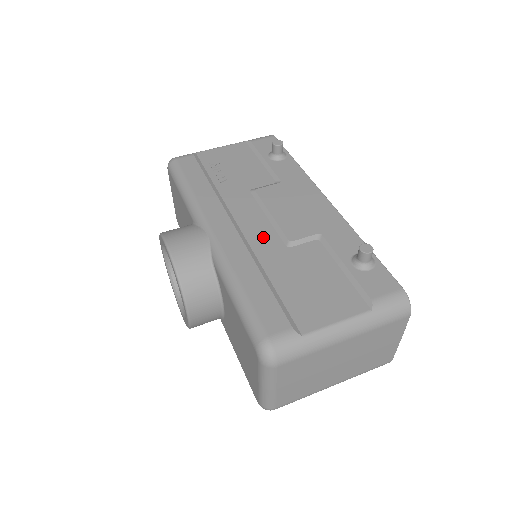
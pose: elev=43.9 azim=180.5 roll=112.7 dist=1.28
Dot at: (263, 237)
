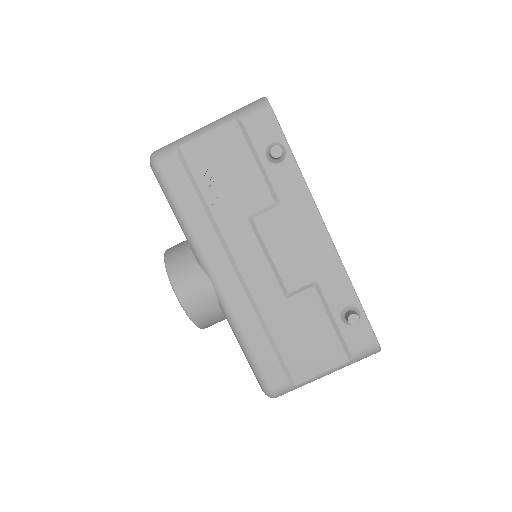
Dot at: (264, 286)
